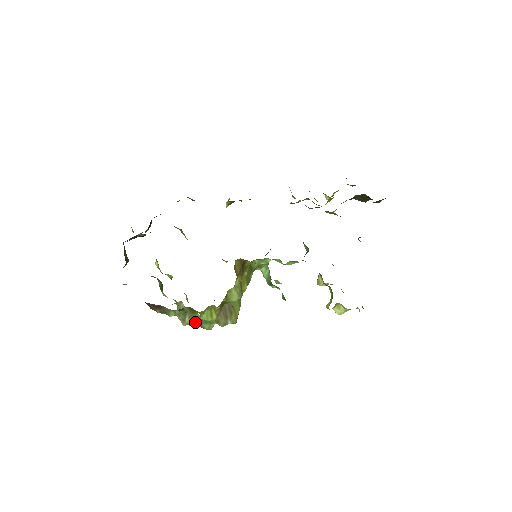
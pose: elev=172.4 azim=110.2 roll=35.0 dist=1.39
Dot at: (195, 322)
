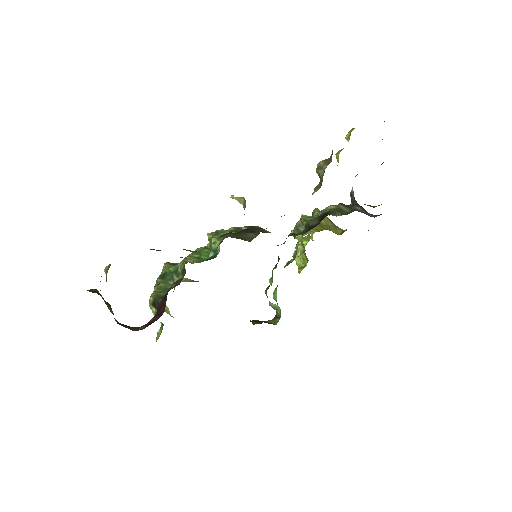
Dot at: occluded
